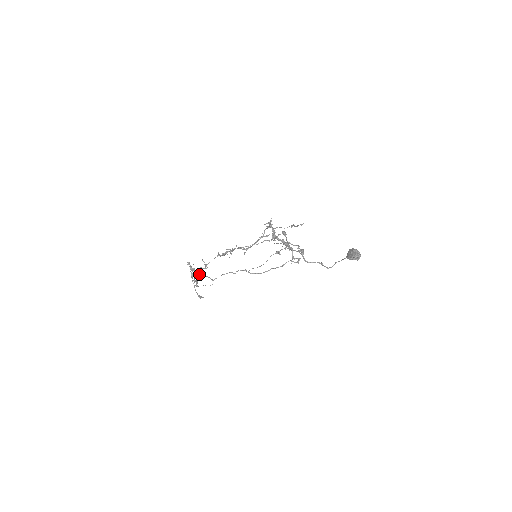
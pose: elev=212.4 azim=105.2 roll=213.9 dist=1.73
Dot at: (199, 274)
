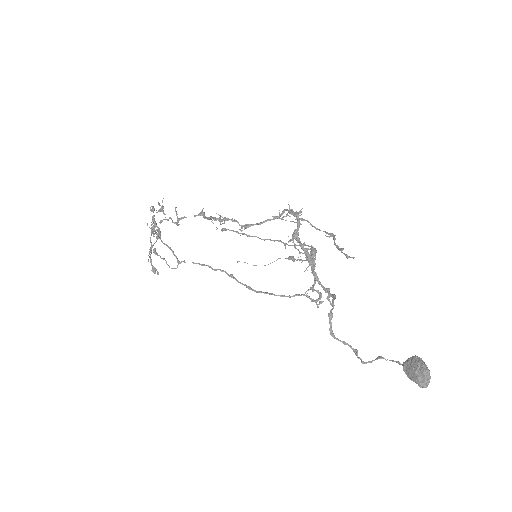
Dot at: (161, 240)
